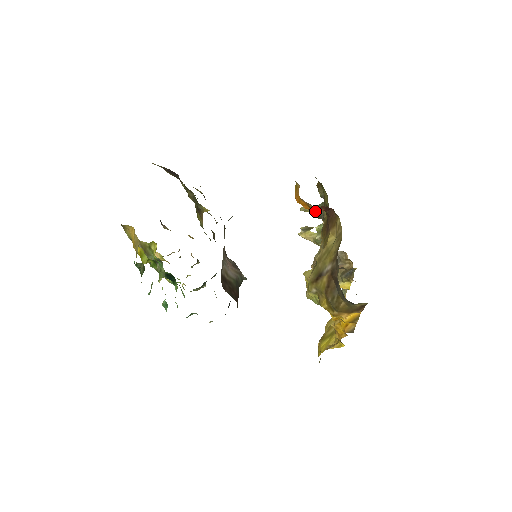
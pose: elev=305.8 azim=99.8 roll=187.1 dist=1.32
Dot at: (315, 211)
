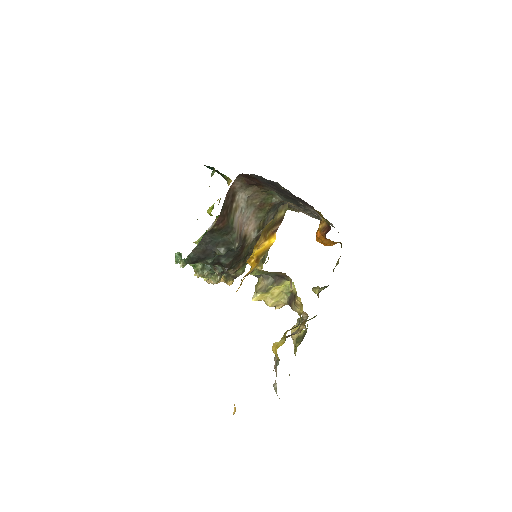
Dot at: occluded
